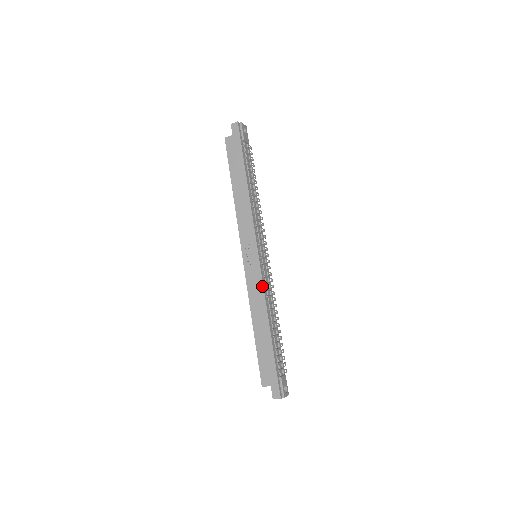
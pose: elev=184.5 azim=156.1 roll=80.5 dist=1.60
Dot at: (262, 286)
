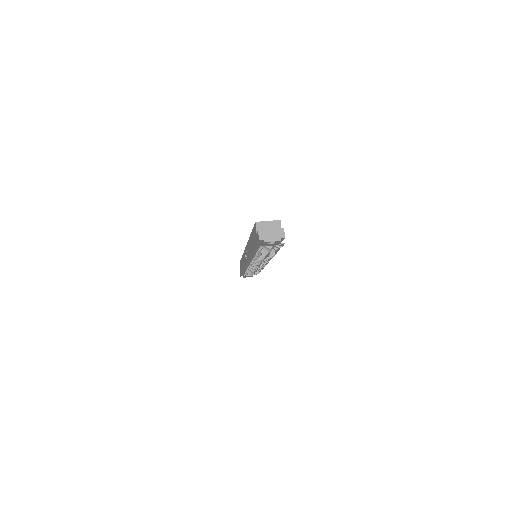
Dot at: occluded
